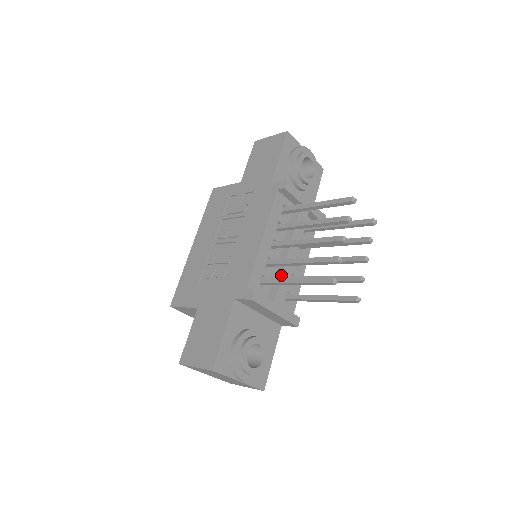
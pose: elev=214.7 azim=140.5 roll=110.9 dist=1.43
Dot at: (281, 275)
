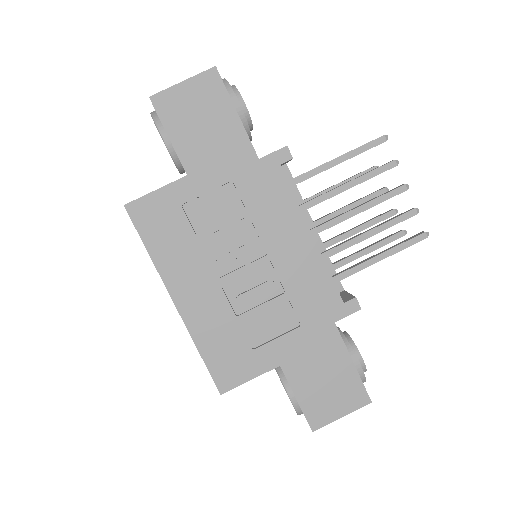
Dot at: occluded
